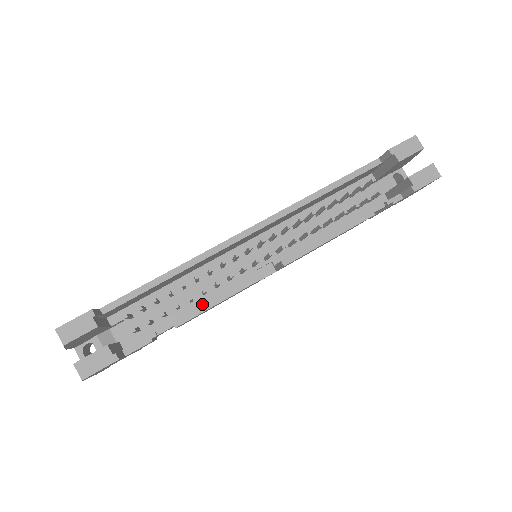
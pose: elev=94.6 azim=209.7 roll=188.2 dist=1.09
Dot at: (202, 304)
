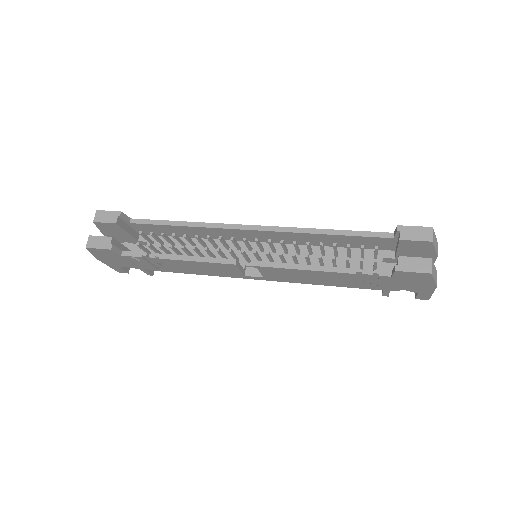
Dot at: occluded
